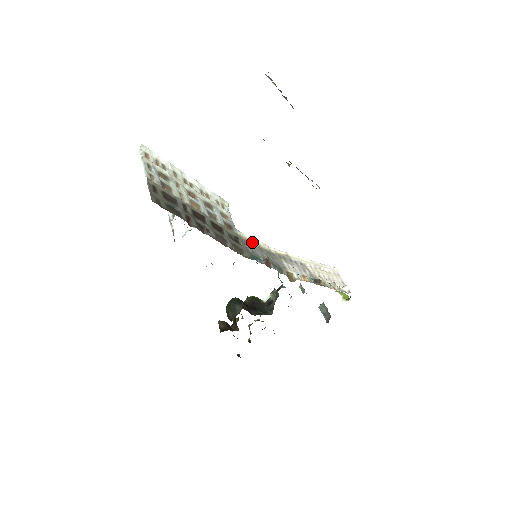
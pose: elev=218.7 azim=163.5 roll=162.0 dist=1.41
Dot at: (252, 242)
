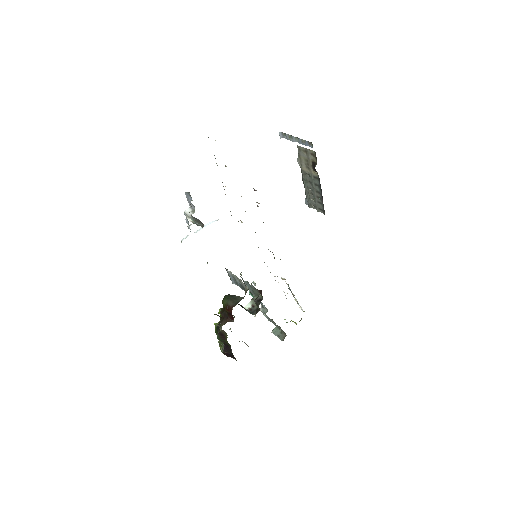
Dot at: occluded
